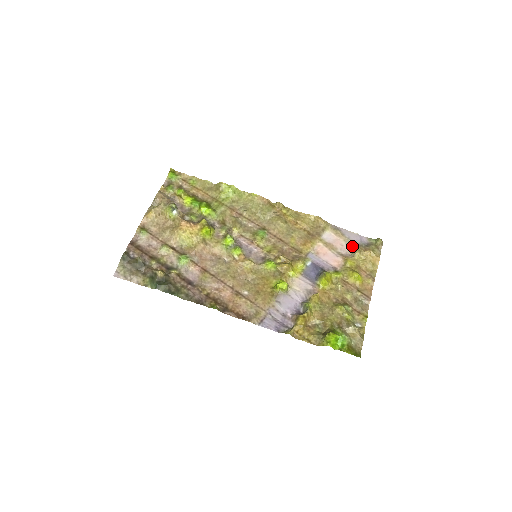
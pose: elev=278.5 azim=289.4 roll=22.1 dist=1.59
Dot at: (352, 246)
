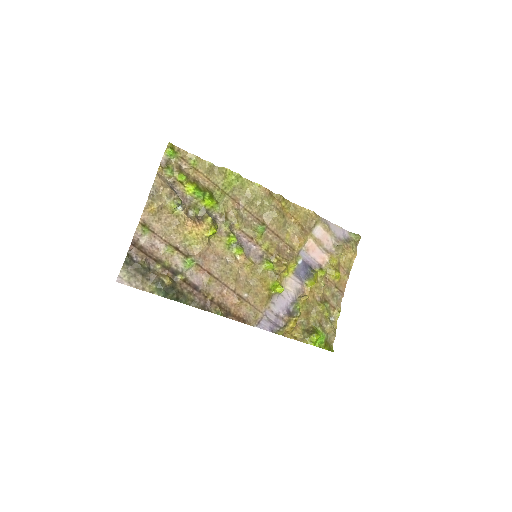
Dot at: (336, 241)
